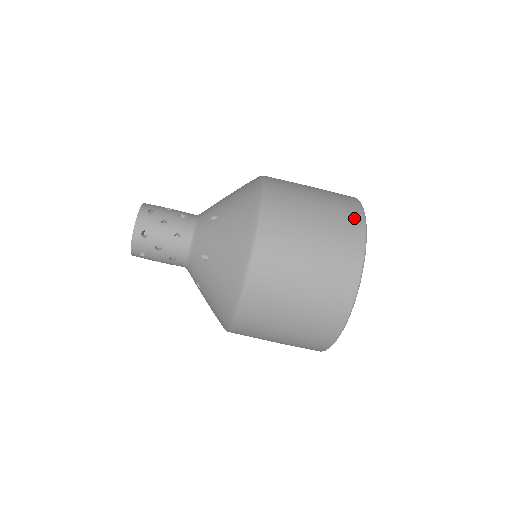
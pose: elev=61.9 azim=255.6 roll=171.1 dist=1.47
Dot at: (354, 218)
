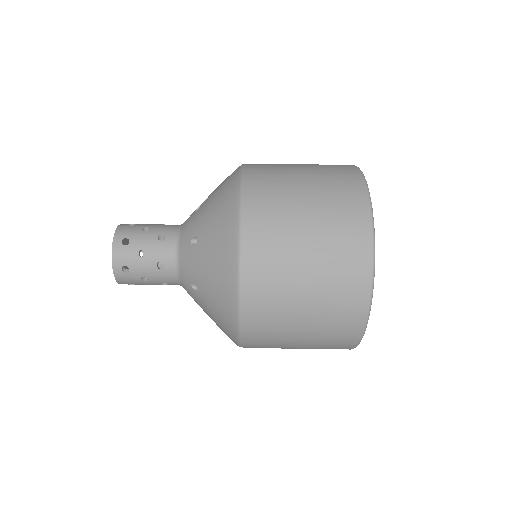
Dot at: (344, 166)
